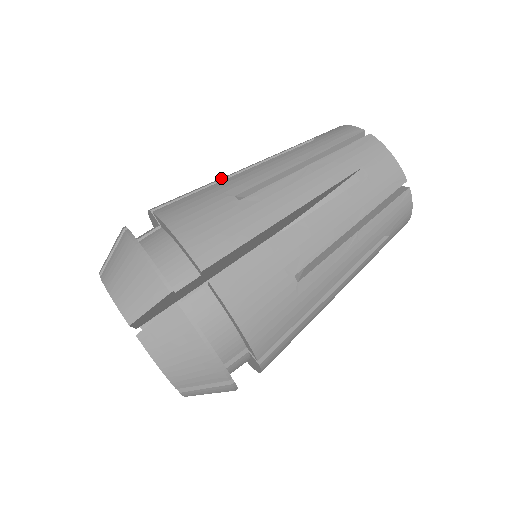
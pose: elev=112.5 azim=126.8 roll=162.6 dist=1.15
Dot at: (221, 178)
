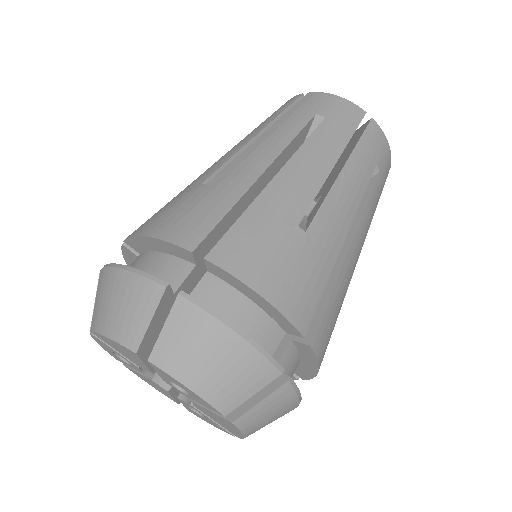
Dot at: (246, 182)
